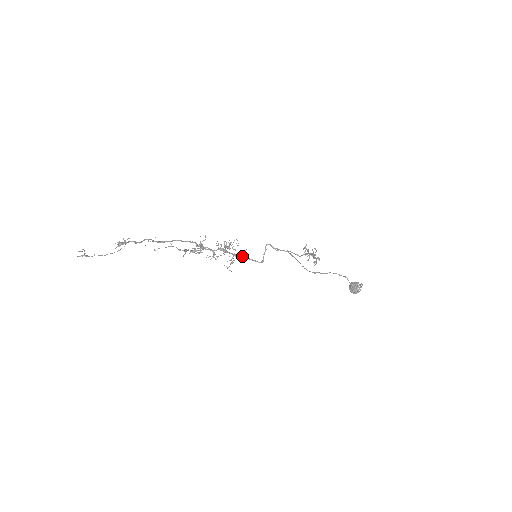
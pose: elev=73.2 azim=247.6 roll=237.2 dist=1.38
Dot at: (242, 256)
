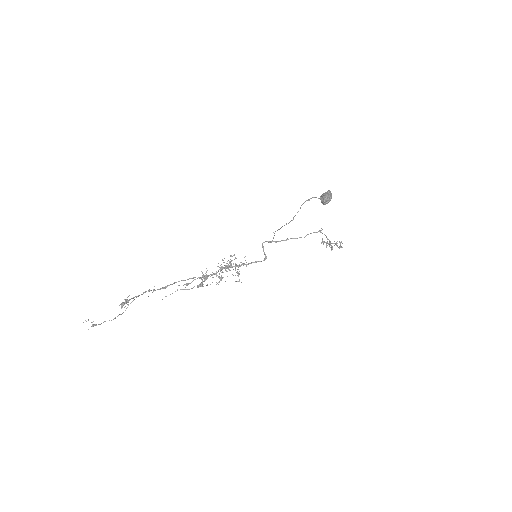
Dot at: (245, 264)
